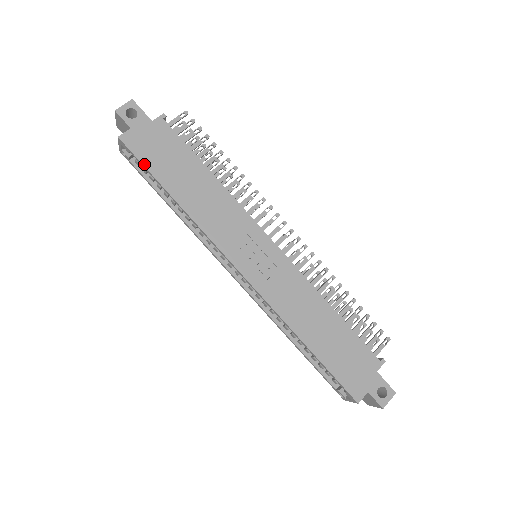
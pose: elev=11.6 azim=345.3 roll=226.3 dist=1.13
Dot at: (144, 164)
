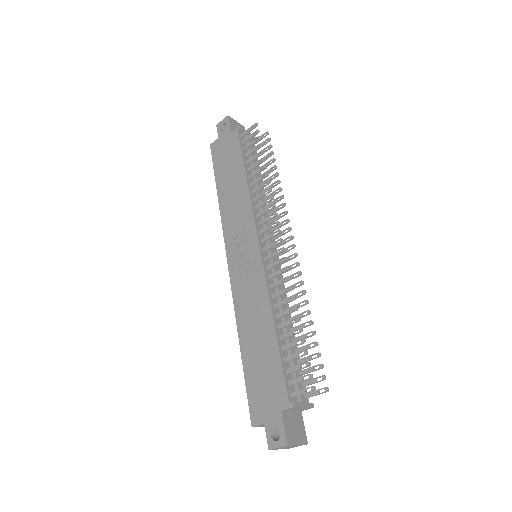
Dot at: (214, 165)
